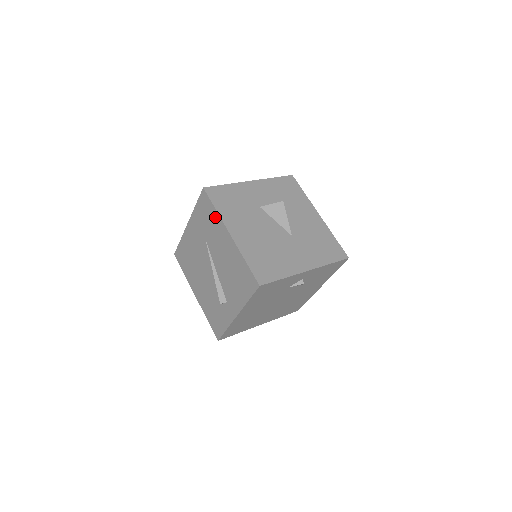
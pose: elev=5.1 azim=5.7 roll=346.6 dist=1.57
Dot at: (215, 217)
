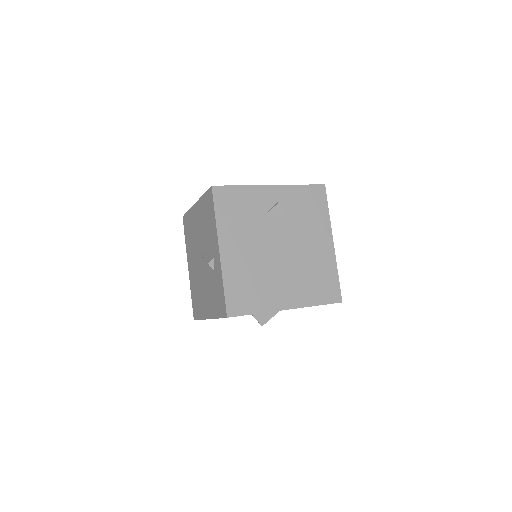
Dot at: (190, 216)
